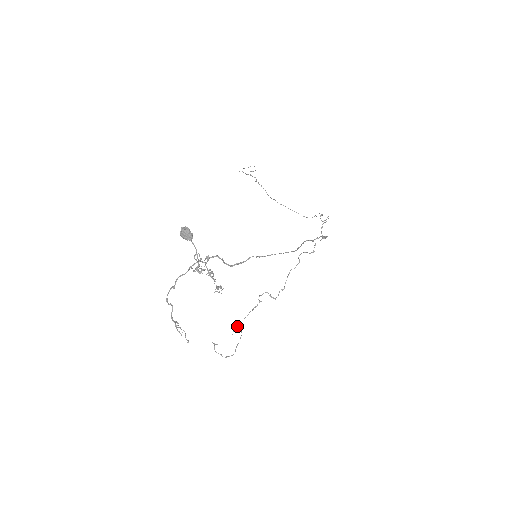
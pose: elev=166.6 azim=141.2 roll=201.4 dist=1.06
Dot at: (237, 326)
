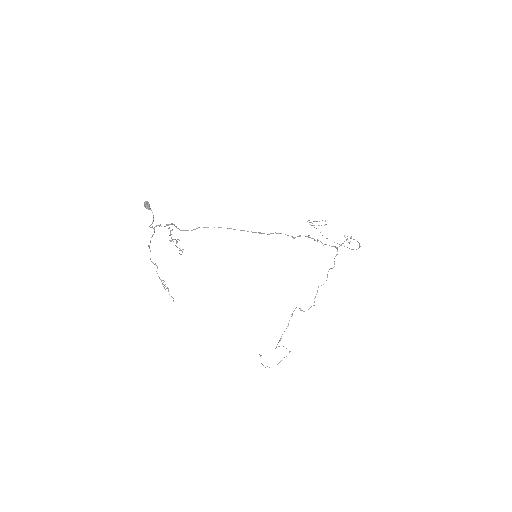
Dot at: (279, 341)
